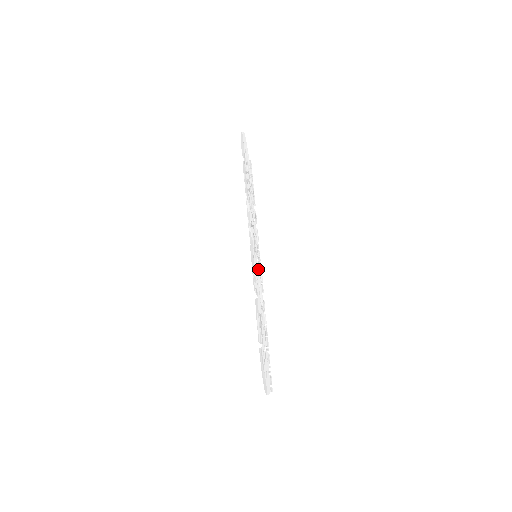
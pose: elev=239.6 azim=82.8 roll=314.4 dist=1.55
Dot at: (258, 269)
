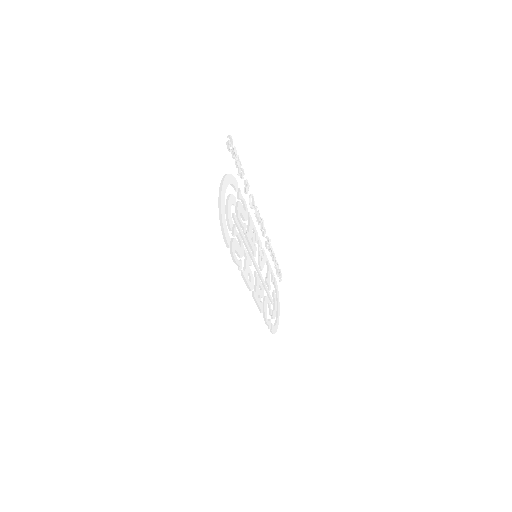
Dot at: (259, 256)
